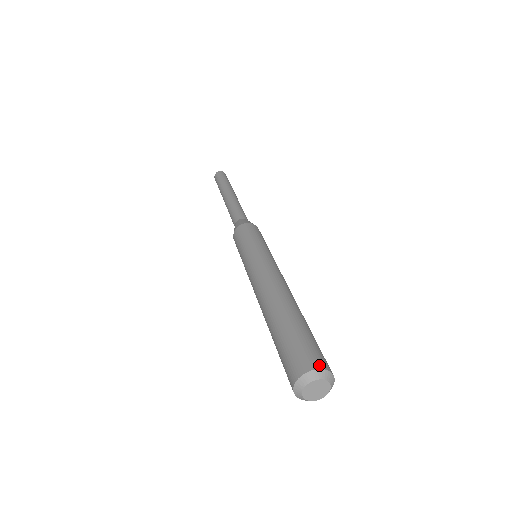
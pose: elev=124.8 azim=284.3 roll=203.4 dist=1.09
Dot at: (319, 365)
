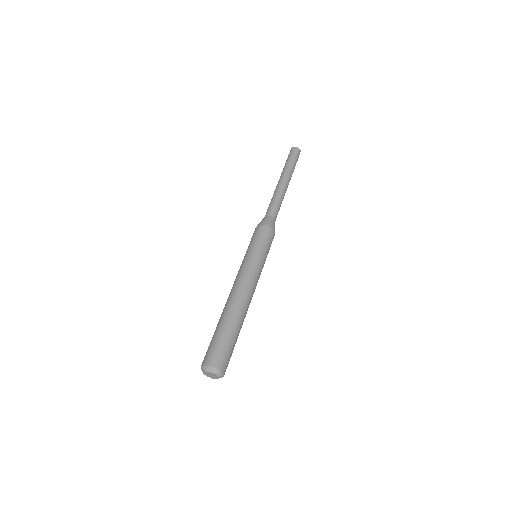
Dot at: (217, 366)
